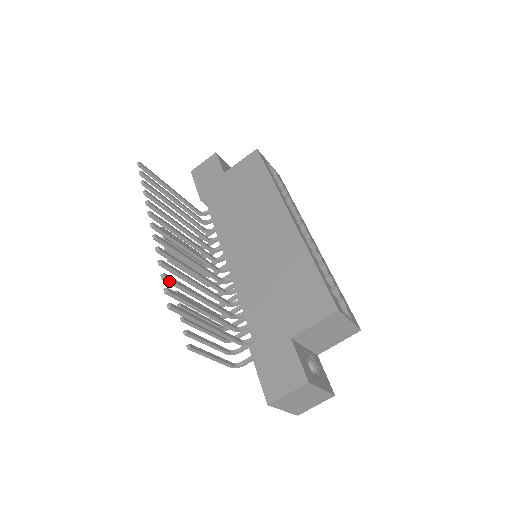
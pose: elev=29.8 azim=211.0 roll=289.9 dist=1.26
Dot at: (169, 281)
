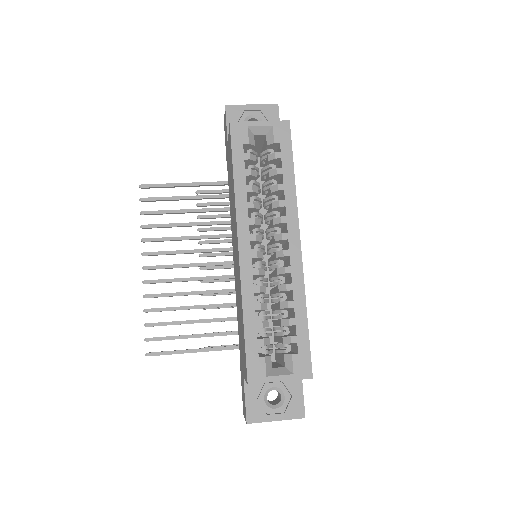
Dot at: (153, 326)
